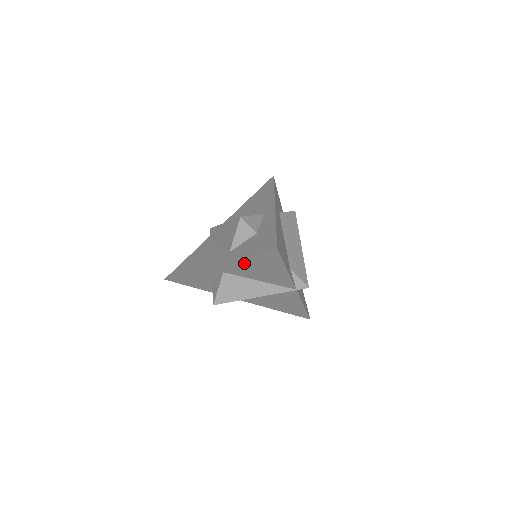
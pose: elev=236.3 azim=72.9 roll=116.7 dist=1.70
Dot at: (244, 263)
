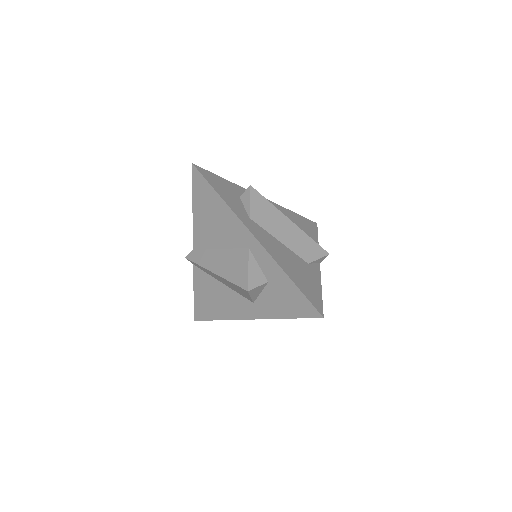
Dot at: occluded
